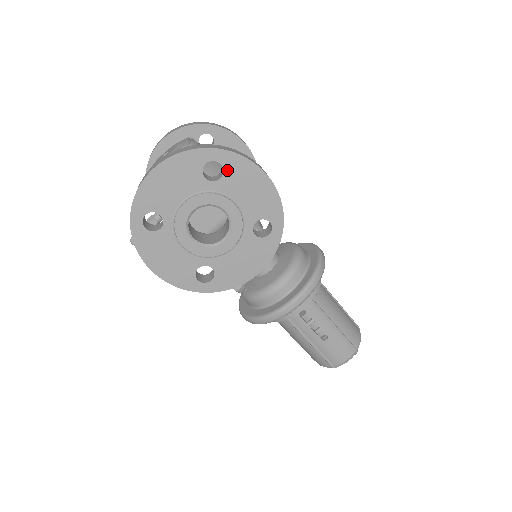
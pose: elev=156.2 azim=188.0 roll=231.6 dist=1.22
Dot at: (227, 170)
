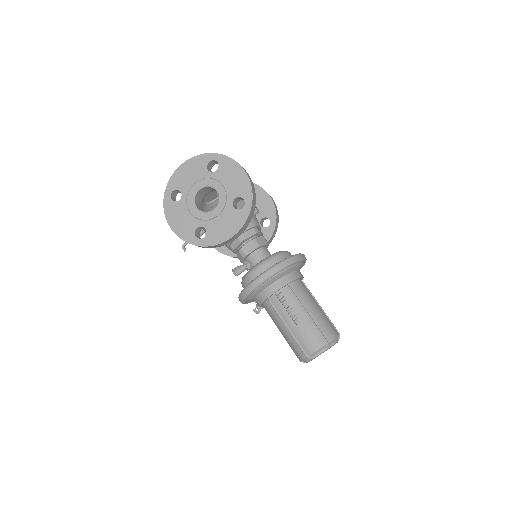
Dot at: (221, 166)
